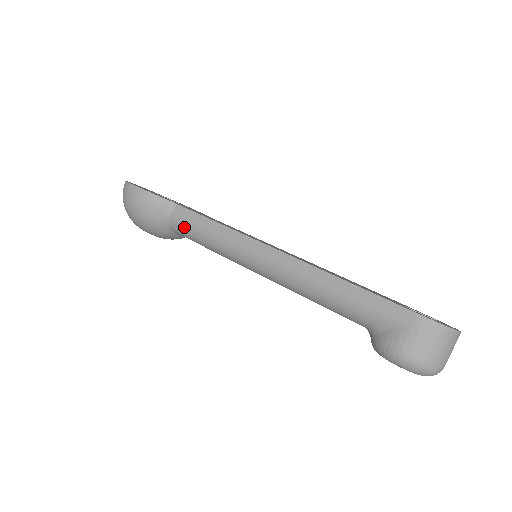
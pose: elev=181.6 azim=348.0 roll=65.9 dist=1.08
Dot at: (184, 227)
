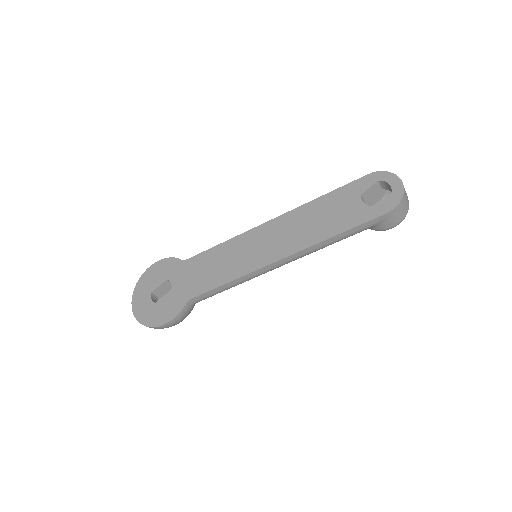
Dot at: occluded
